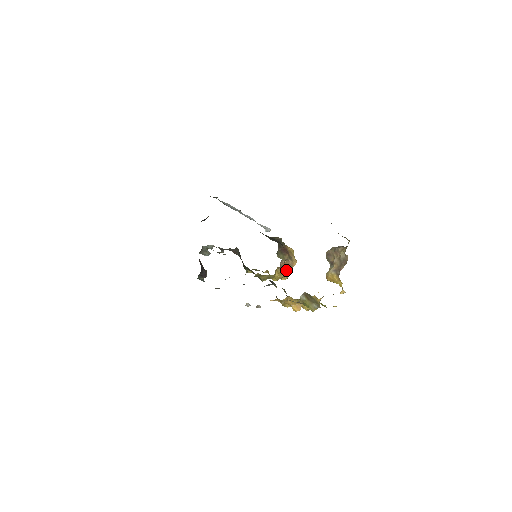
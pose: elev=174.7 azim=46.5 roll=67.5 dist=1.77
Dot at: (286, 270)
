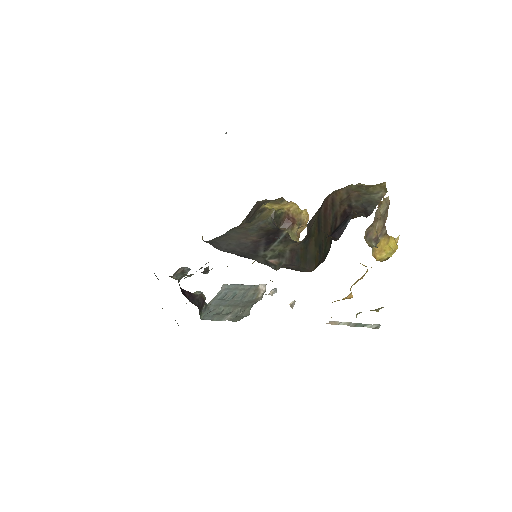
Dot at: (299, 232)
